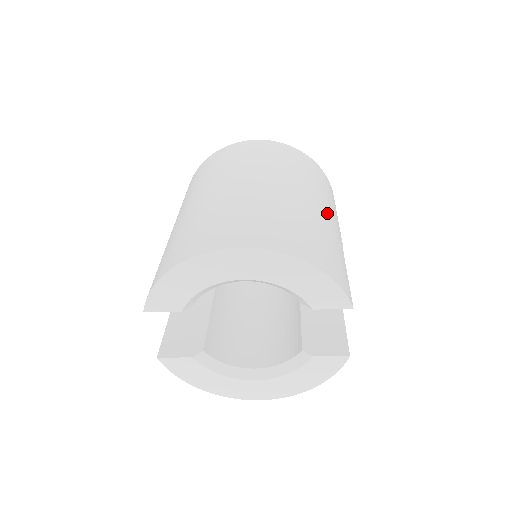
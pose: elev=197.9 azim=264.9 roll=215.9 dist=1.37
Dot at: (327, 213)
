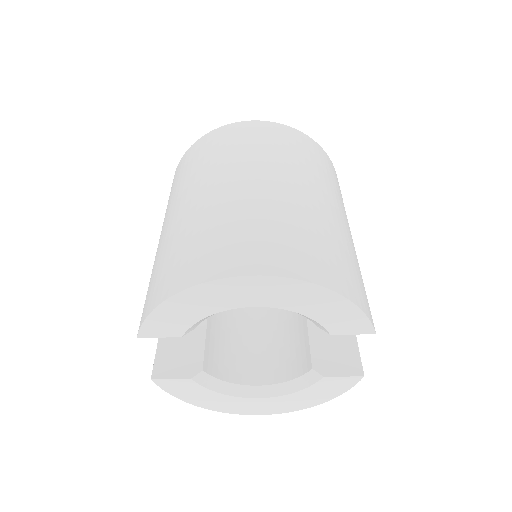
Dot at: (340, 214)
